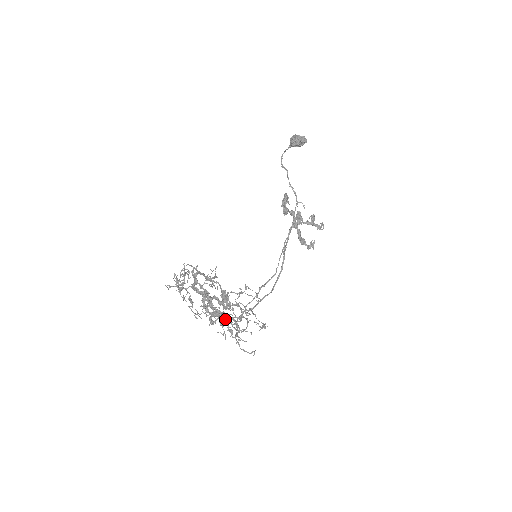
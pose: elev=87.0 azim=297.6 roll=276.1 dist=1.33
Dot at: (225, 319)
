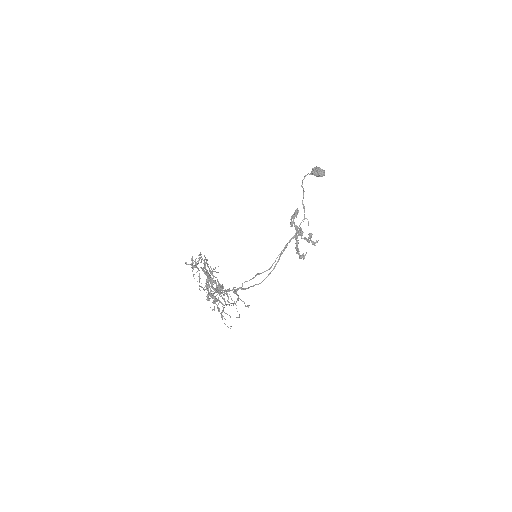
Dot at: (216, 301)
